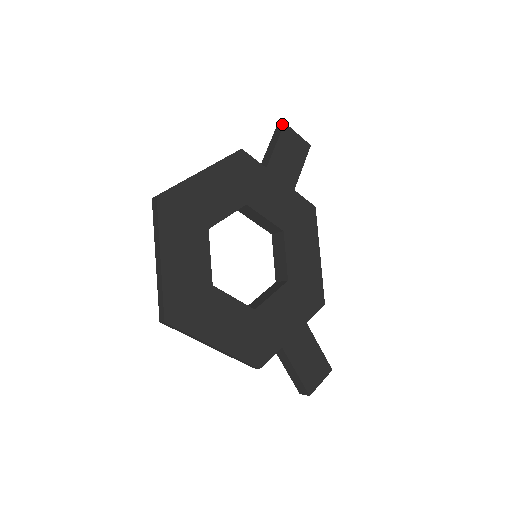
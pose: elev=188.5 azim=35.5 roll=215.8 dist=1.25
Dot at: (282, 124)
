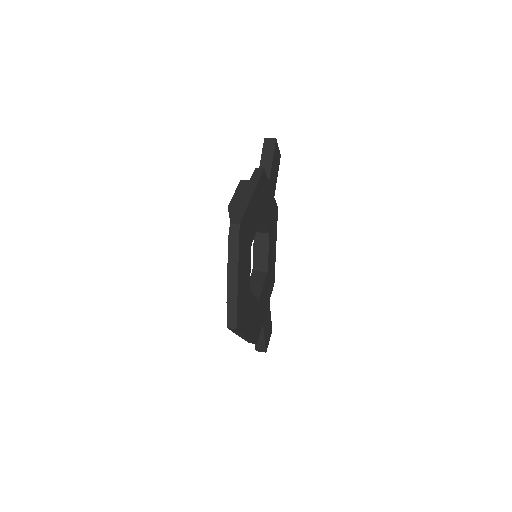
Dot at: (273, 138)
